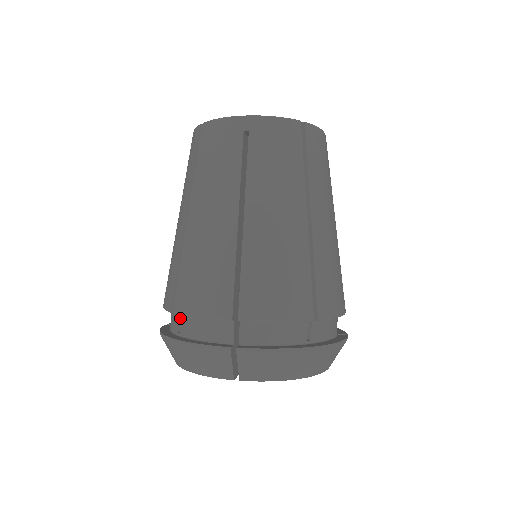
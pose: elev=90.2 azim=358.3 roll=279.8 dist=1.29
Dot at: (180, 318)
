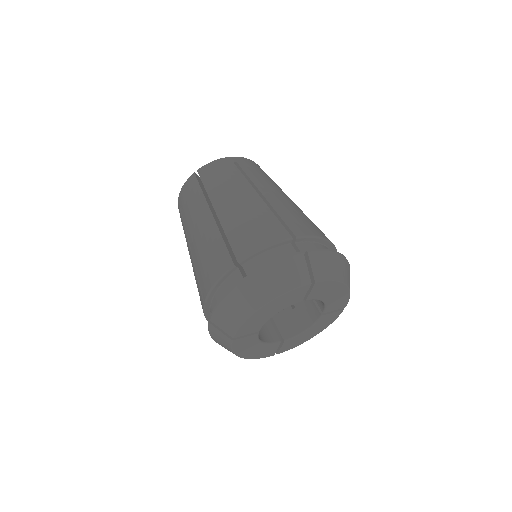
Dot at: (243, 268)
